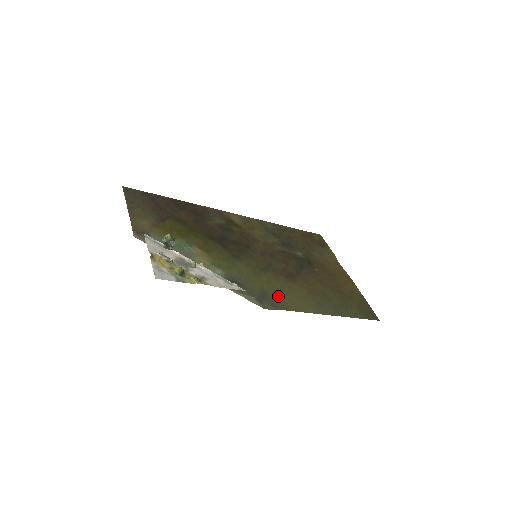
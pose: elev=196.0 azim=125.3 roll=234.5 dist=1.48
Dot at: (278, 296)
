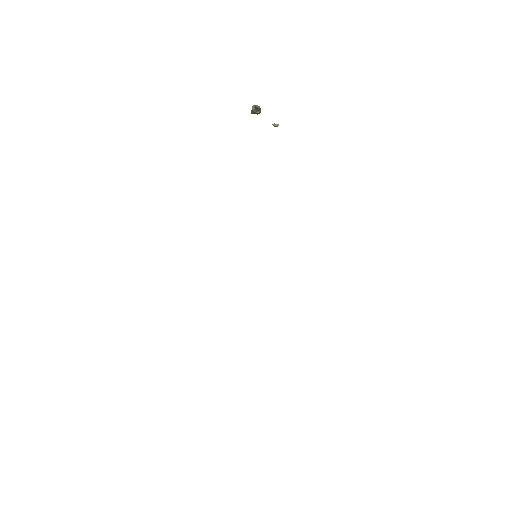
Dot at: occluded
